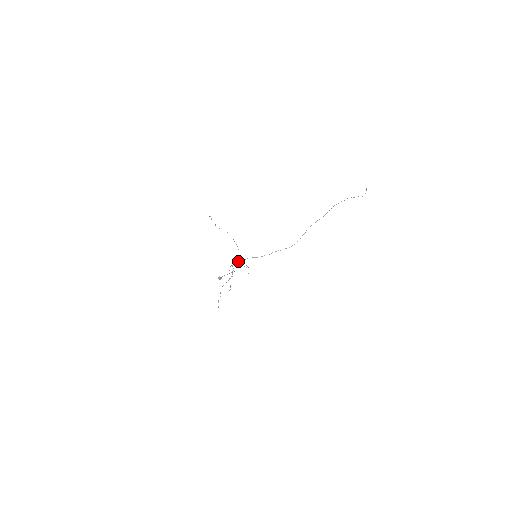
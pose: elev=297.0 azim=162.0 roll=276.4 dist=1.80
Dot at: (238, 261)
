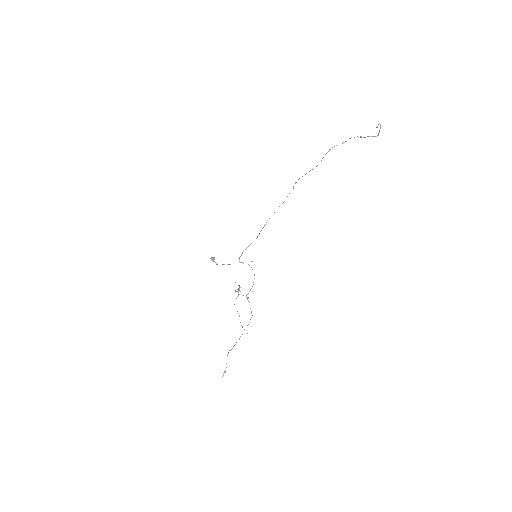
Dot at: (246, 295)
